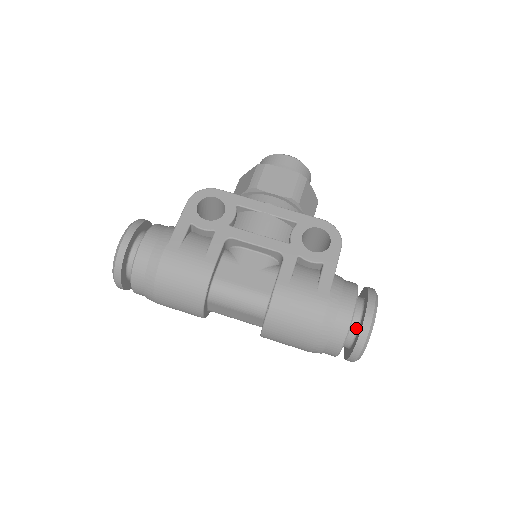
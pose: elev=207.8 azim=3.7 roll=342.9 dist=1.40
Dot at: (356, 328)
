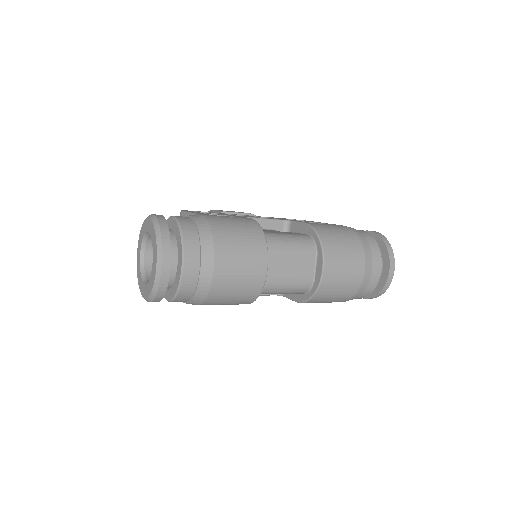
Dot at: occluded
